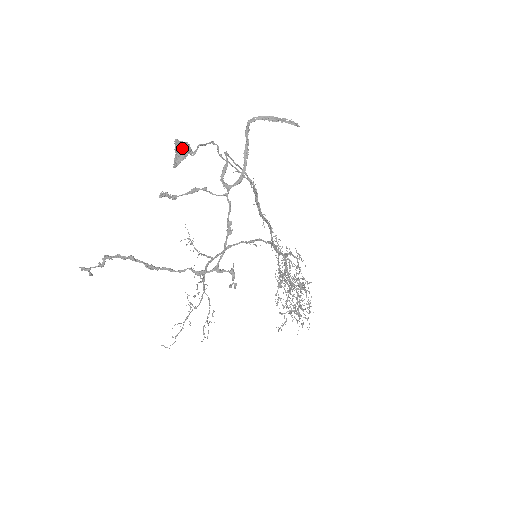
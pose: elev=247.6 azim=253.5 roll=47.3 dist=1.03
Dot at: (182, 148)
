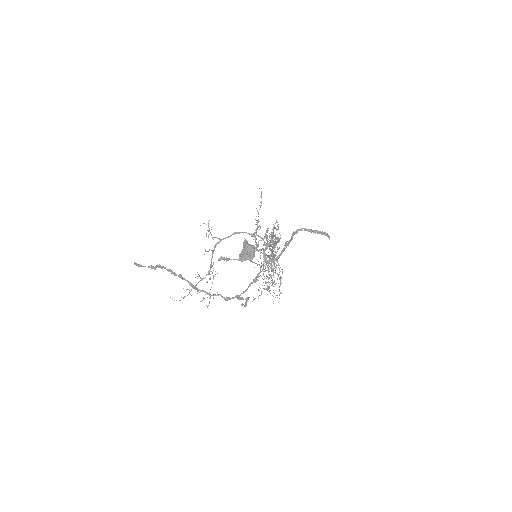
Dot at: (251, 253)
